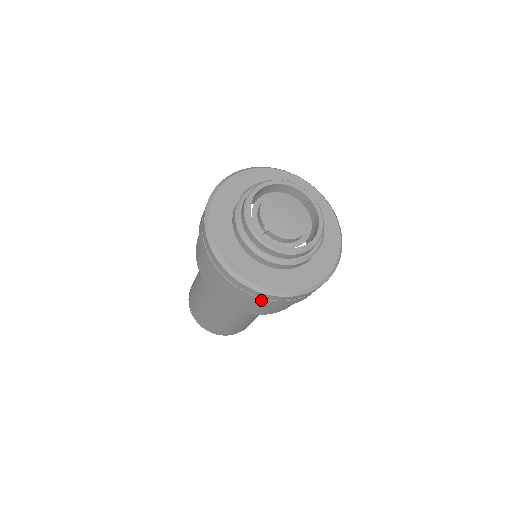
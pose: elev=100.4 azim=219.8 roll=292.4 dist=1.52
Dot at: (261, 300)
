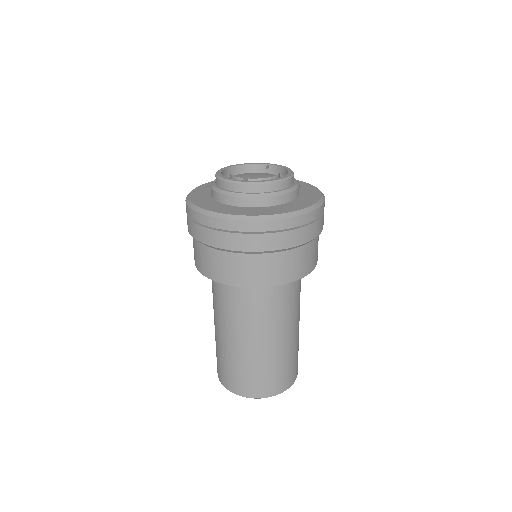
Dot at: (279, 236)
